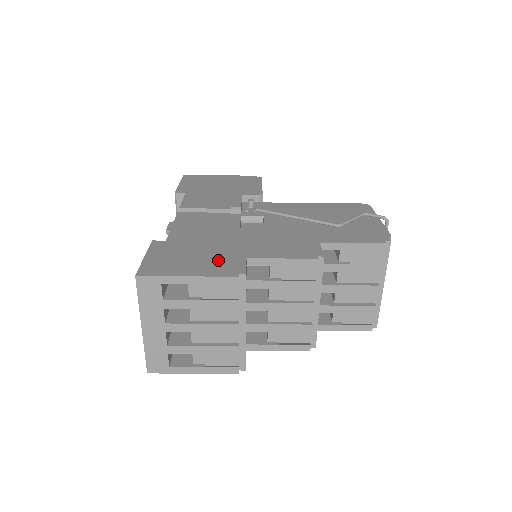
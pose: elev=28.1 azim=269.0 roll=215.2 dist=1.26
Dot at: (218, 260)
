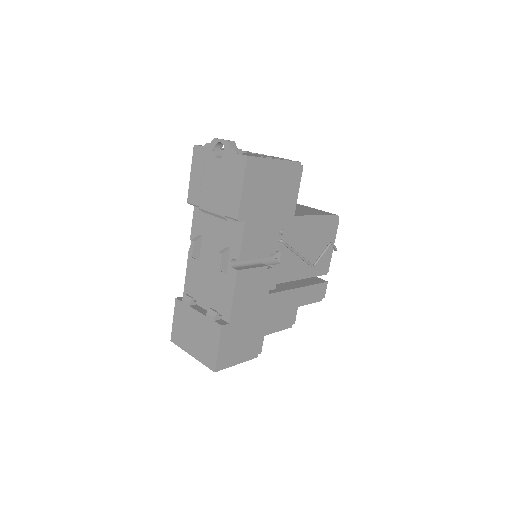
Dot at: (252, 343)
